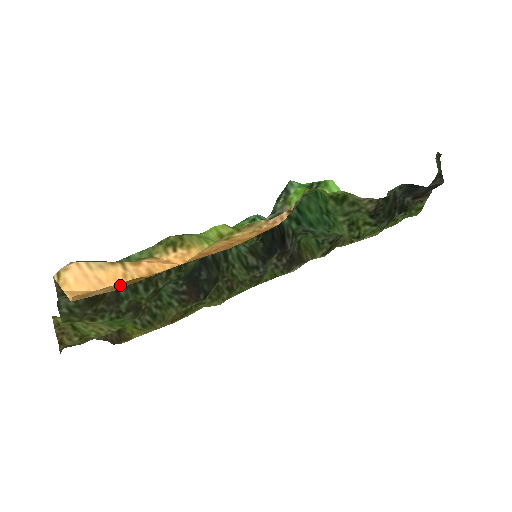
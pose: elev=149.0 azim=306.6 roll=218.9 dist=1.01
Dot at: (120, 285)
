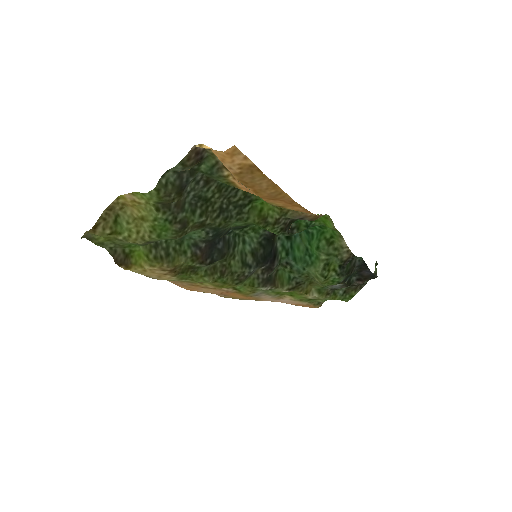
Dot at: (247, 166)
